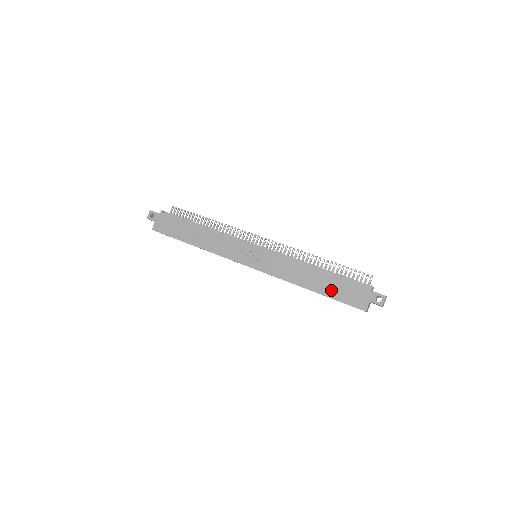
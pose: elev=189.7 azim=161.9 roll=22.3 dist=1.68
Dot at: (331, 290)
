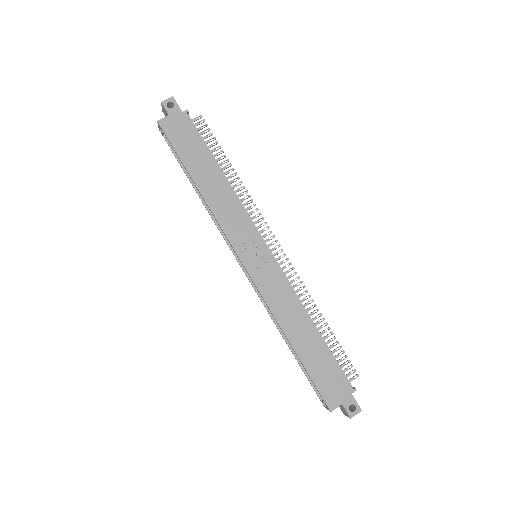
Dot at: (312, 361)
